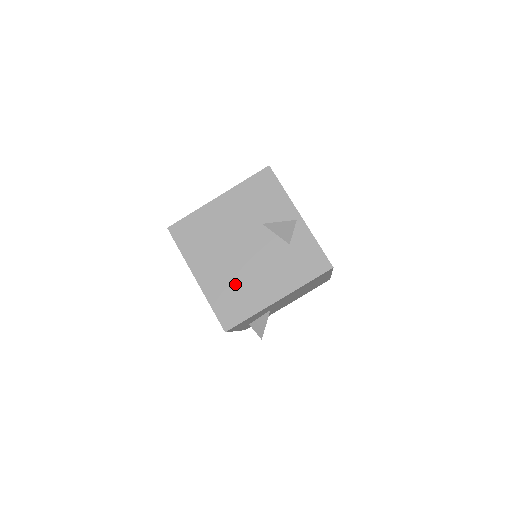
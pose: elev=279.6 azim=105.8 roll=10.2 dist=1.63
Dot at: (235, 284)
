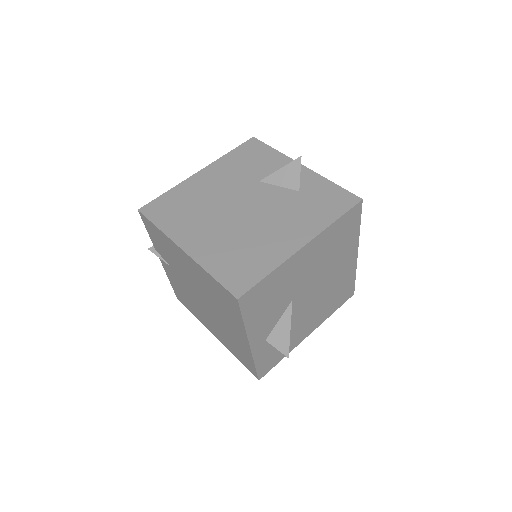
Dot at: (239, 243)
